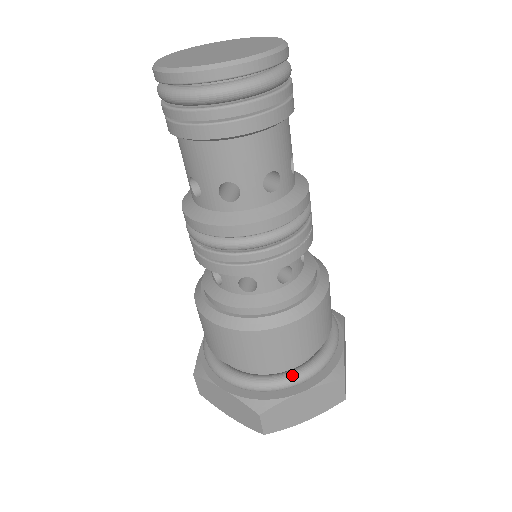
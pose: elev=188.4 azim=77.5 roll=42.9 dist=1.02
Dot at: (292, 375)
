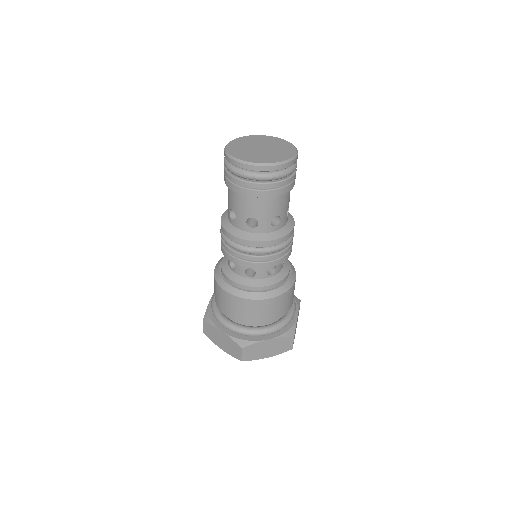
Dot at: (265, 329)
